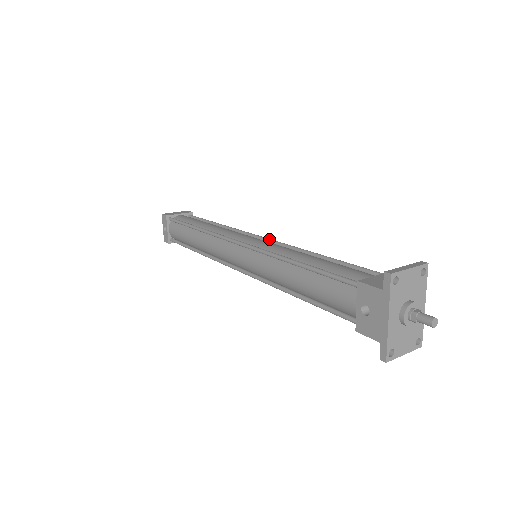
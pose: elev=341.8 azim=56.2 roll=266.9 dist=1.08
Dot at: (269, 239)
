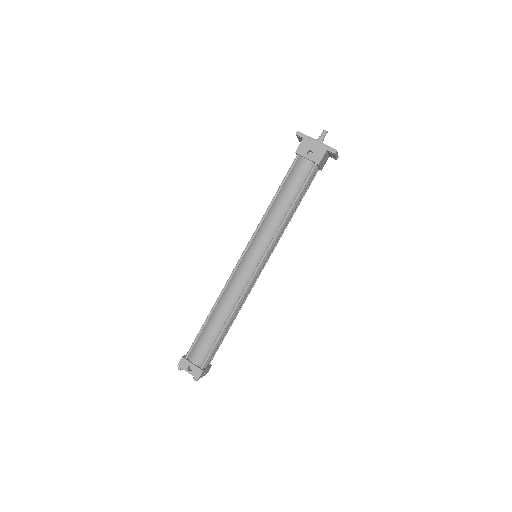
Dot at: occluded
